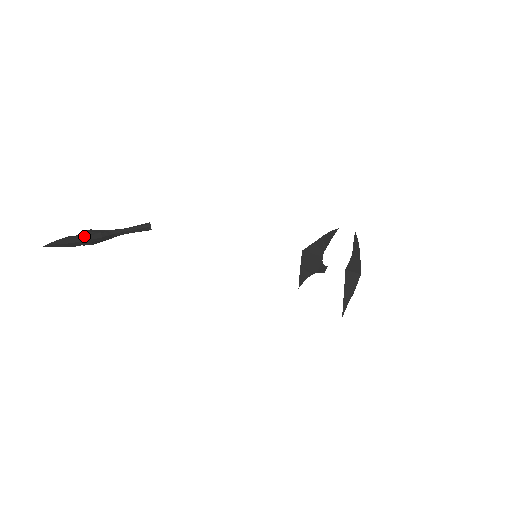
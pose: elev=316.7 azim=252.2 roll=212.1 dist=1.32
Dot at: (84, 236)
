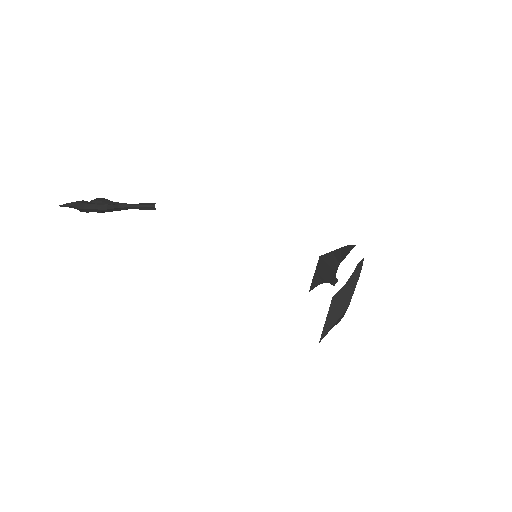
Dot at: (92, 205)
